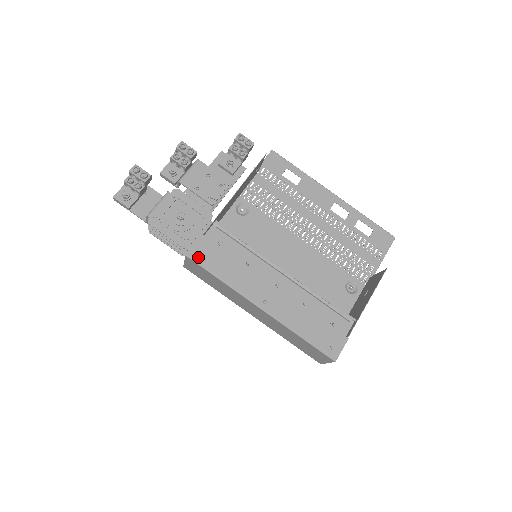
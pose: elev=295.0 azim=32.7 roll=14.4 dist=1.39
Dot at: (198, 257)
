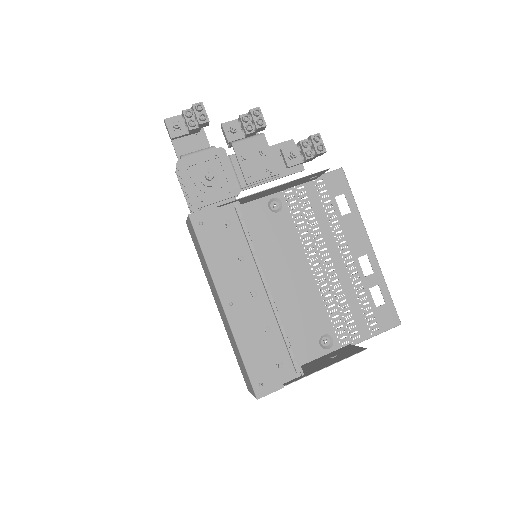
Dot at: (198, 223)
